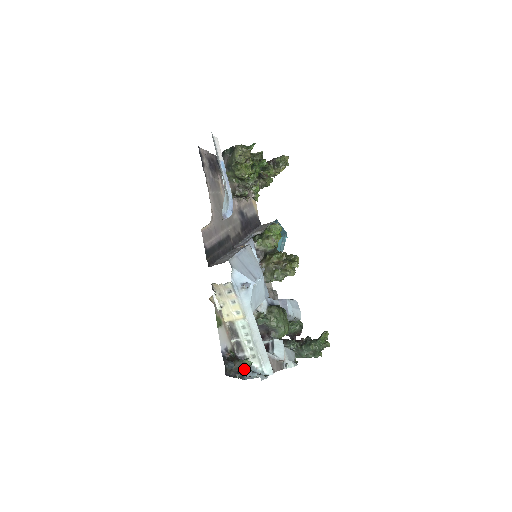
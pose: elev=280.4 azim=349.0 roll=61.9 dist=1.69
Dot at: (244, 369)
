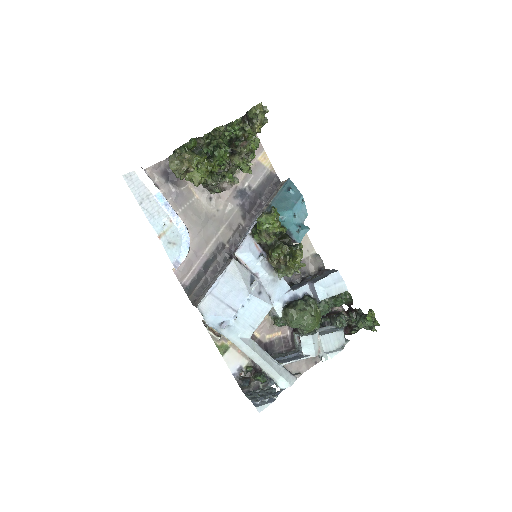
Dot at: occluded
